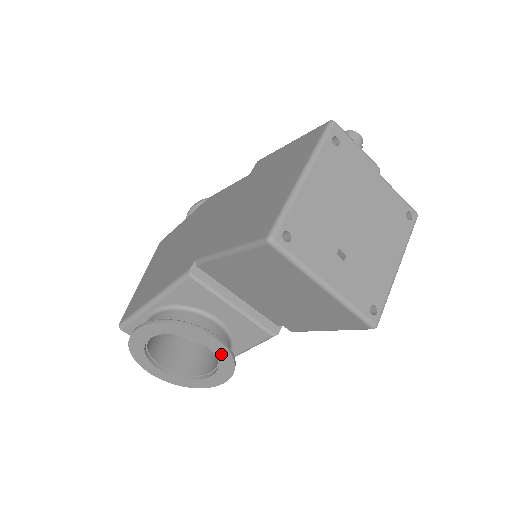
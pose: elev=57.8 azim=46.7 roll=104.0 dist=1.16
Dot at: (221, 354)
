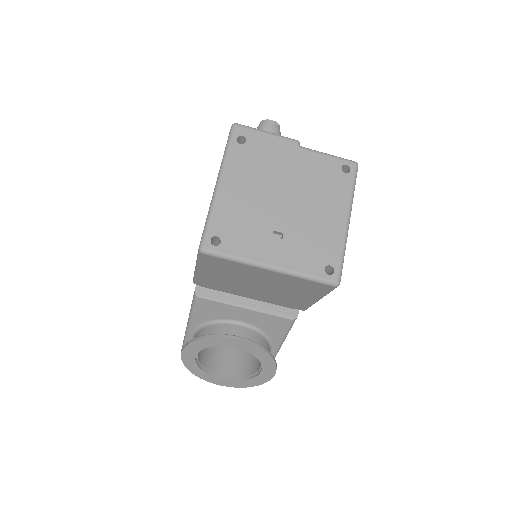
Dot at: (253, 351)
